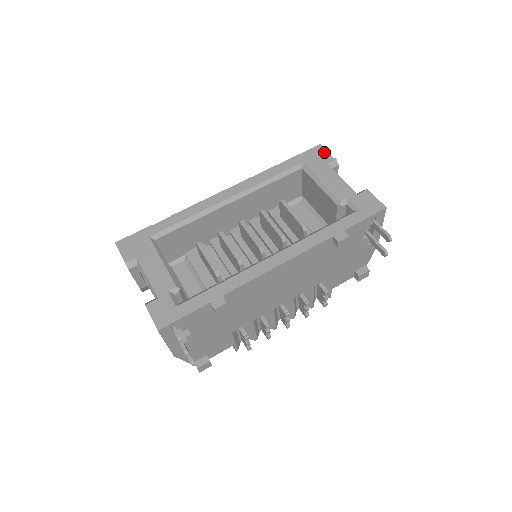
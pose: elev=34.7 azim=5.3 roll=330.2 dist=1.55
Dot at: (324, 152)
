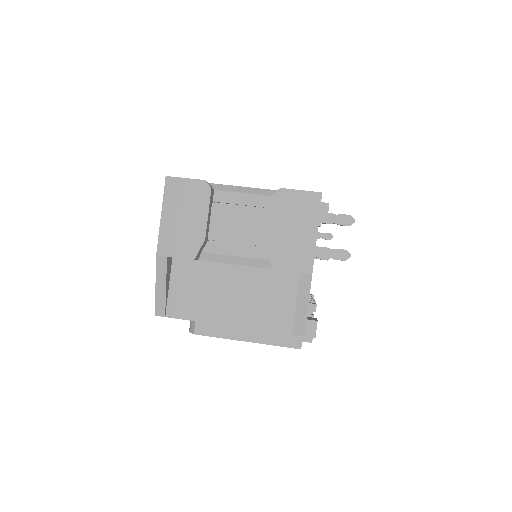
Dot at: occluded
